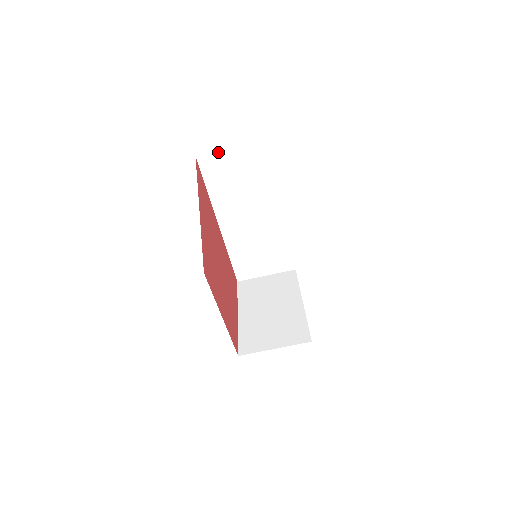
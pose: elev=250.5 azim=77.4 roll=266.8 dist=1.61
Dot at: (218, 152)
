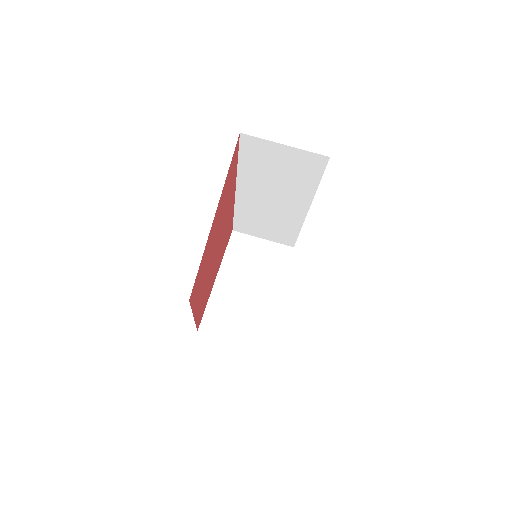
Dot at: (267, 140)
